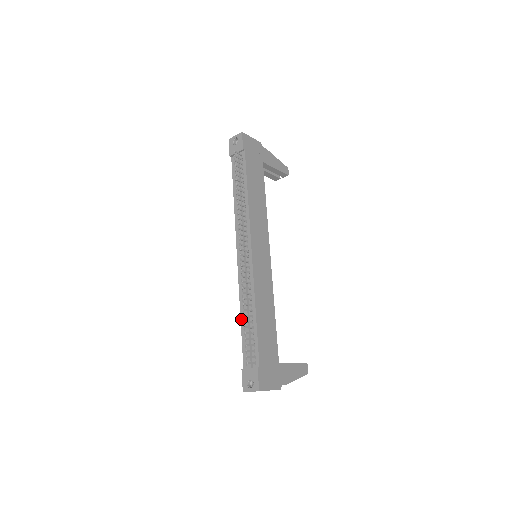
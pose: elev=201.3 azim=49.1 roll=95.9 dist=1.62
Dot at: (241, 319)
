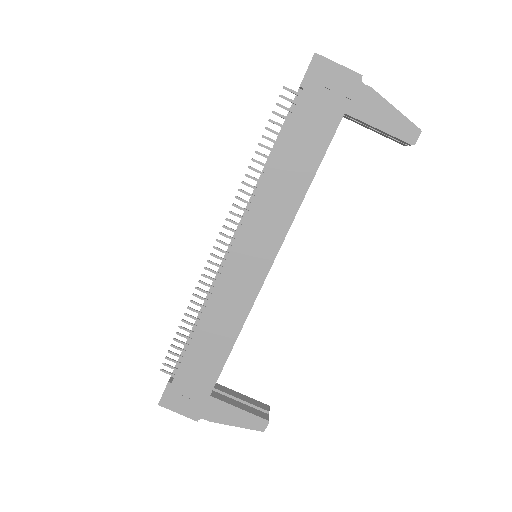
Dot at: occluded
